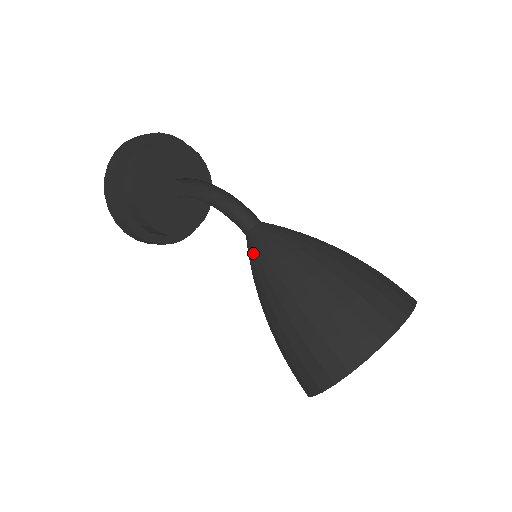
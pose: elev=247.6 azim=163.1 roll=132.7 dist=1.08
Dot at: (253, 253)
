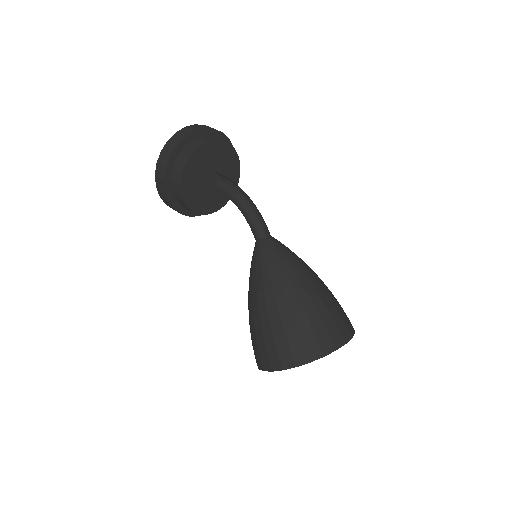
Dot at: (258, 258)
